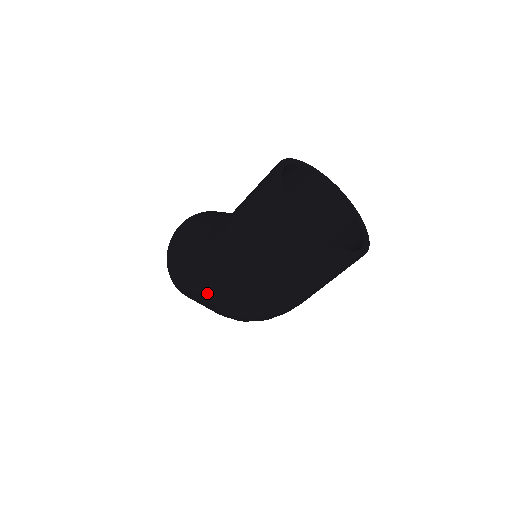
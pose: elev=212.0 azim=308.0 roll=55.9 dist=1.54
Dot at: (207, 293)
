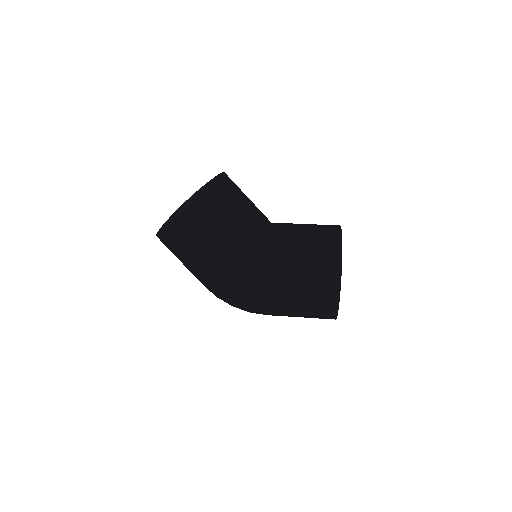
Dot at: (221, 295)
